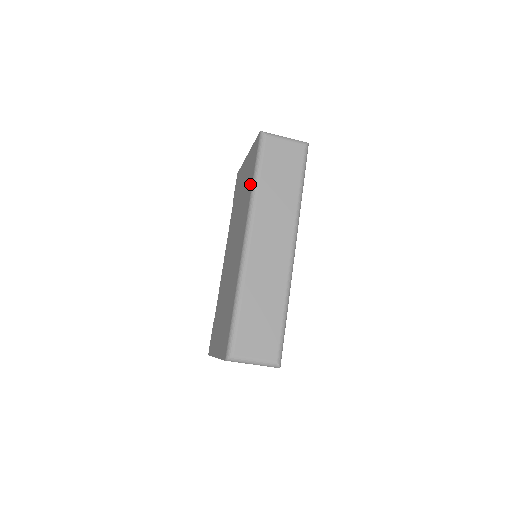
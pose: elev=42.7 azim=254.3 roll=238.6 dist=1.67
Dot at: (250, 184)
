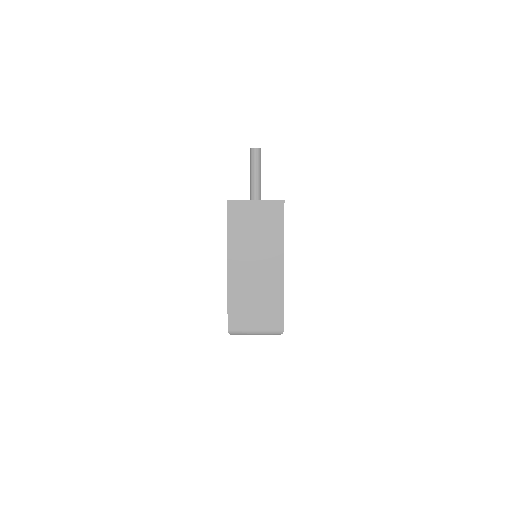
Dot at: occluded
